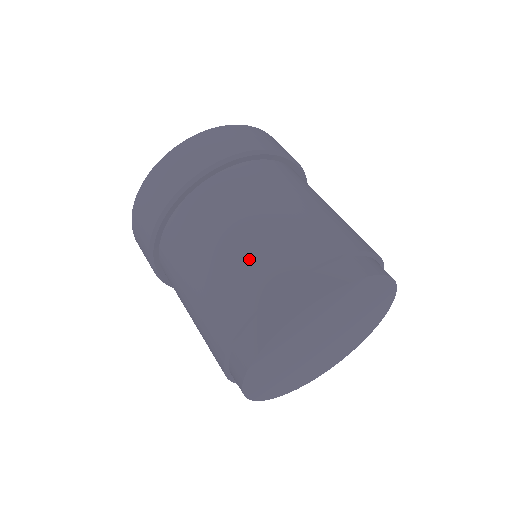
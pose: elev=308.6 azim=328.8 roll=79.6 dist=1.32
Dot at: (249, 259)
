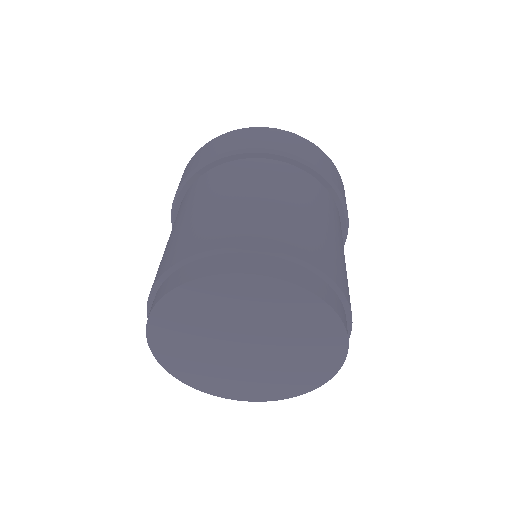
Dot at: (210, 221)
